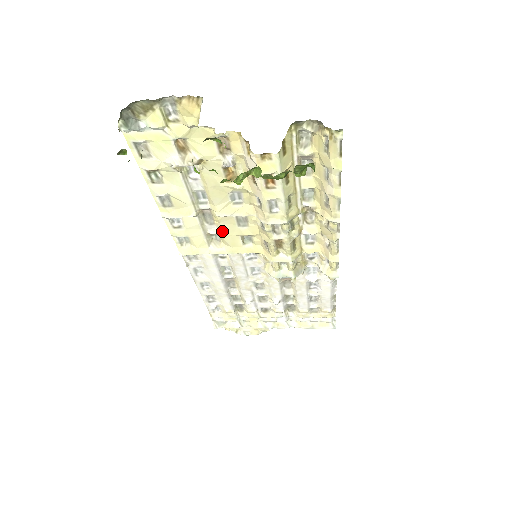
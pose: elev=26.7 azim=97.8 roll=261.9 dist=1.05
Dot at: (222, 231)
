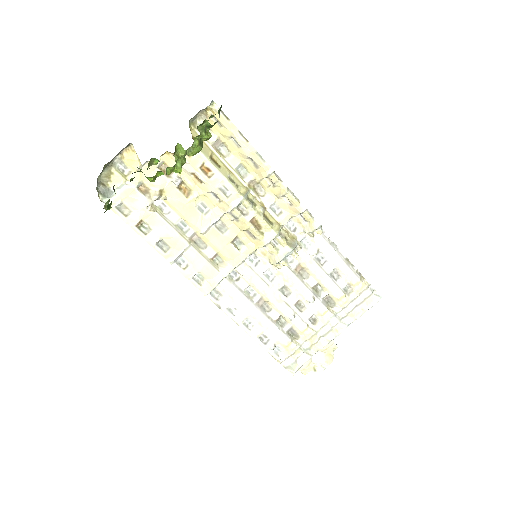
Dot at: (216, 248)
